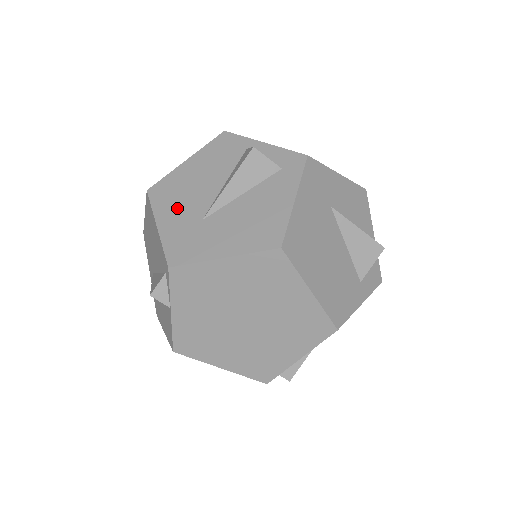
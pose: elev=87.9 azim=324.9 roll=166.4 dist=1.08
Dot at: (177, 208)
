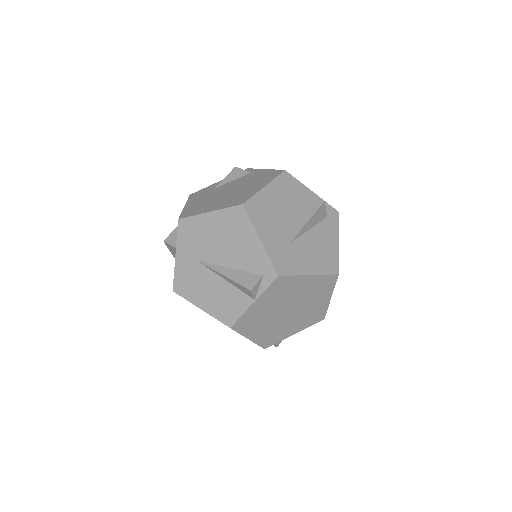
Dot at: (271, 228)
